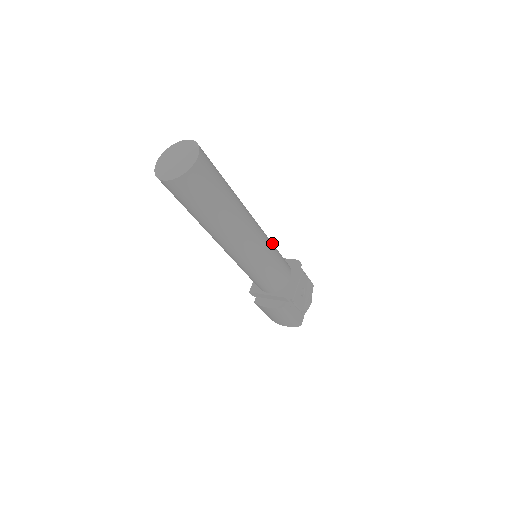
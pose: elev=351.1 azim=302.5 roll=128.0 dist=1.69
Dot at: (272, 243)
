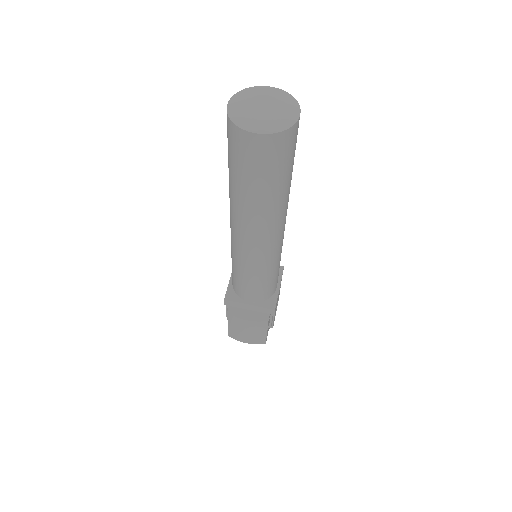
Dot at: occluded
